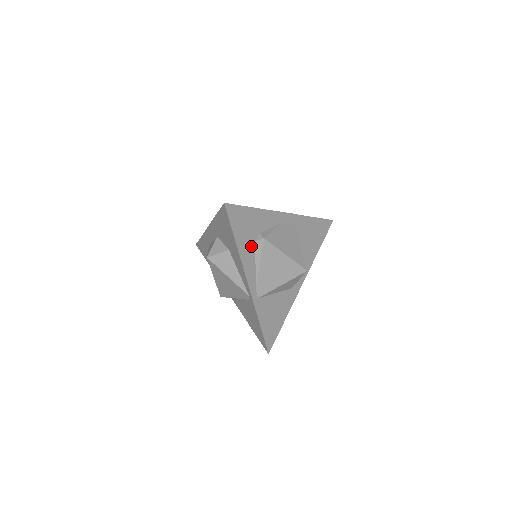
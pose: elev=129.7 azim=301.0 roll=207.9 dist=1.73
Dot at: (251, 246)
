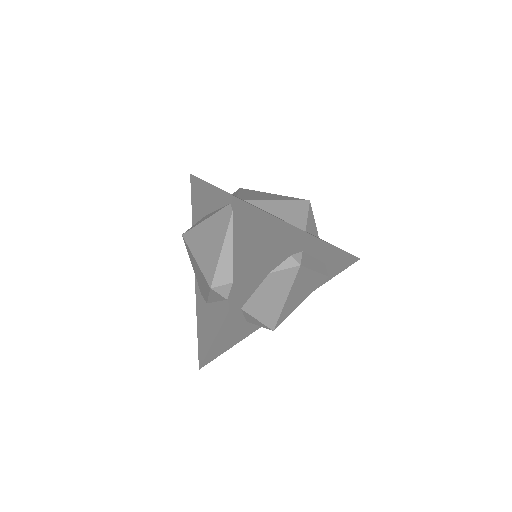
Dot at: occluded
